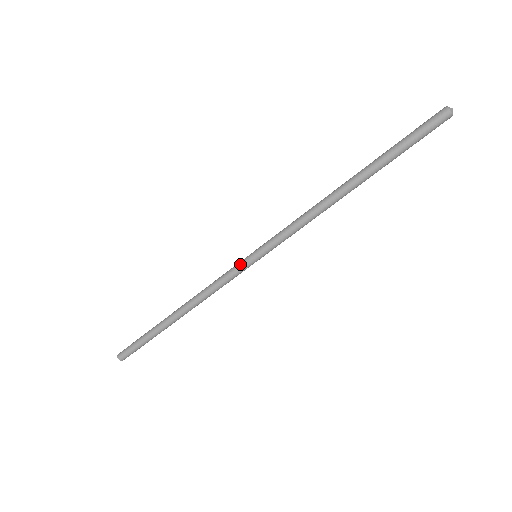
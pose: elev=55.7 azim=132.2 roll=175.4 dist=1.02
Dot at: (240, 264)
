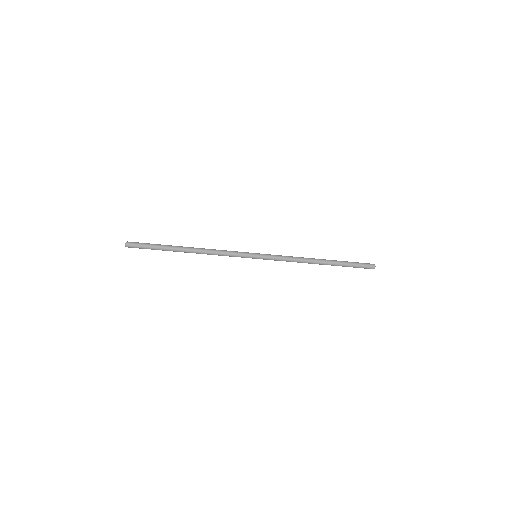
Dot at: (246, 255)
